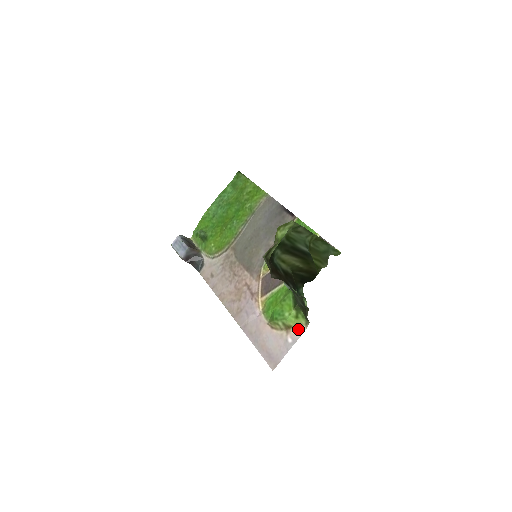
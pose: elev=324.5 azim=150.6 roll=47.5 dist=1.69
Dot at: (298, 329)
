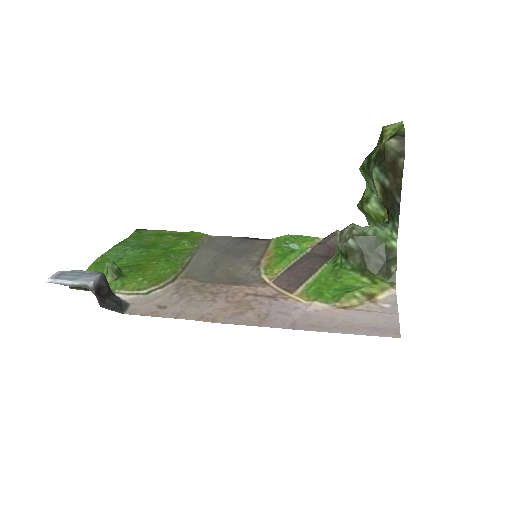
Dot at: (386, 294)
